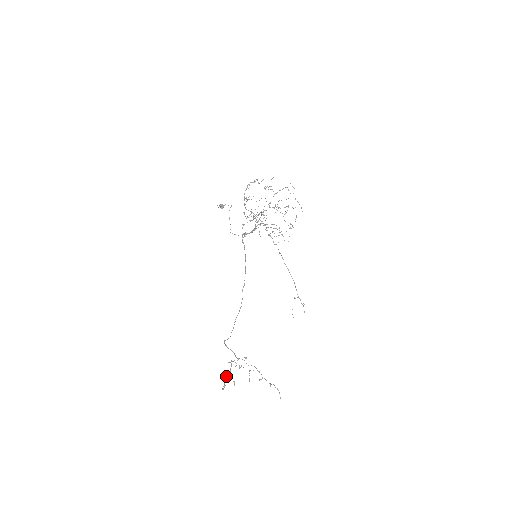
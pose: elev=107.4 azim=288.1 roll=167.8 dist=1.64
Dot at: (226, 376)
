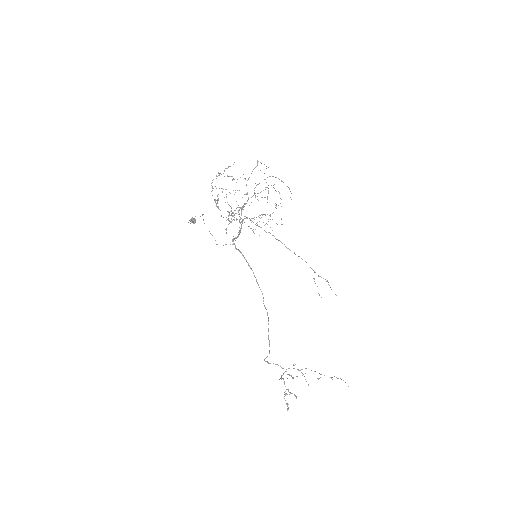
Dot at: (284, 394)
